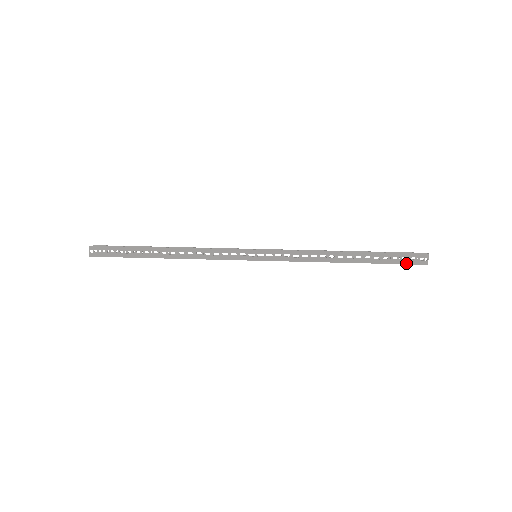
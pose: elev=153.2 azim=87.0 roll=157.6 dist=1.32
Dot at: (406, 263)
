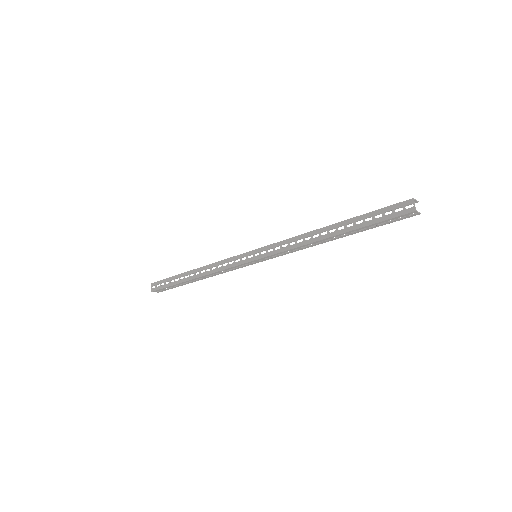
Dot at: (389, 207)
